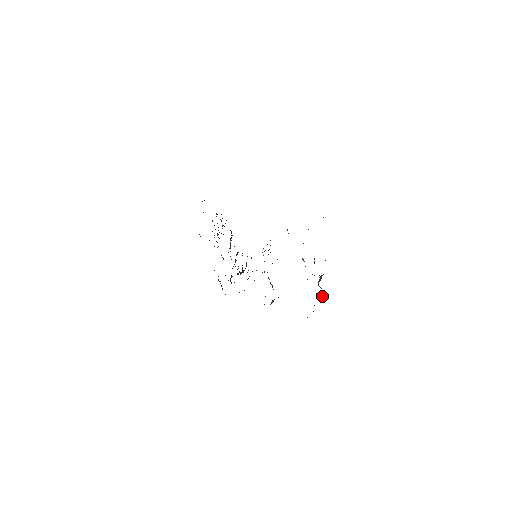
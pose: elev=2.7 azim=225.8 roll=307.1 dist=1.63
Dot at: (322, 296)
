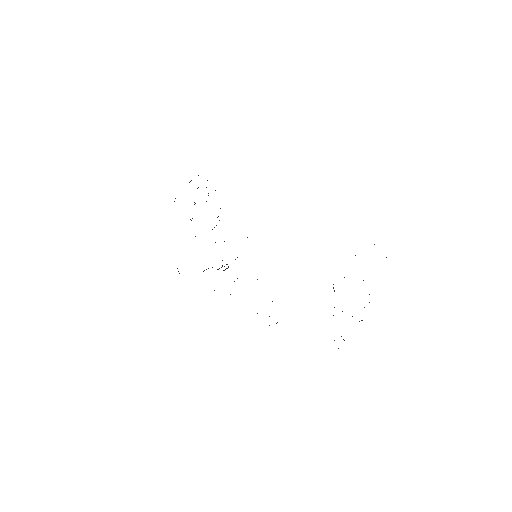
Dot at: occluded
